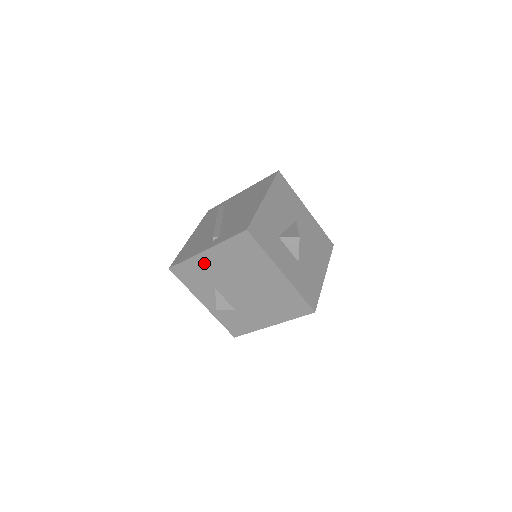
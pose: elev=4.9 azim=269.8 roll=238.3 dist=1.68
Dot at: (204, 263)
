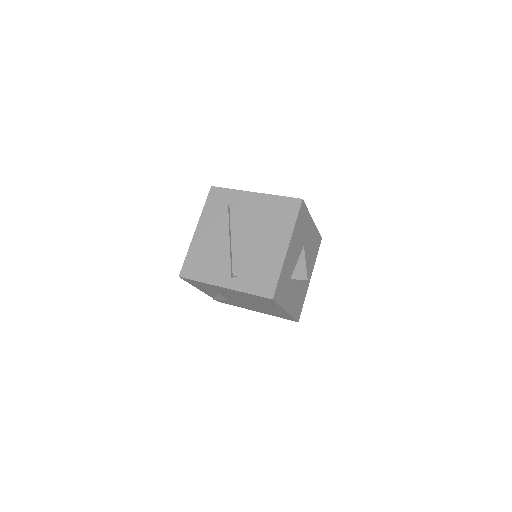
Dot at: (218, 288)
